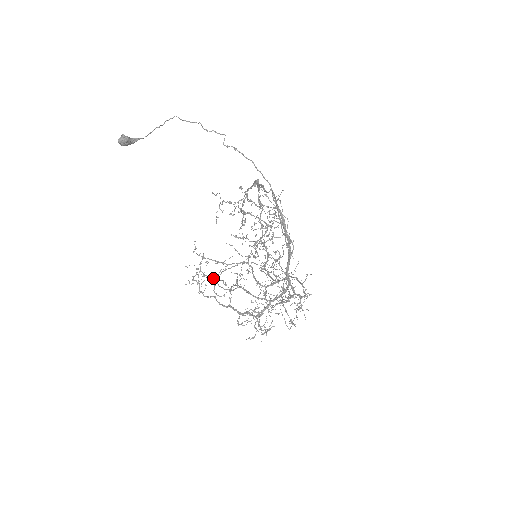
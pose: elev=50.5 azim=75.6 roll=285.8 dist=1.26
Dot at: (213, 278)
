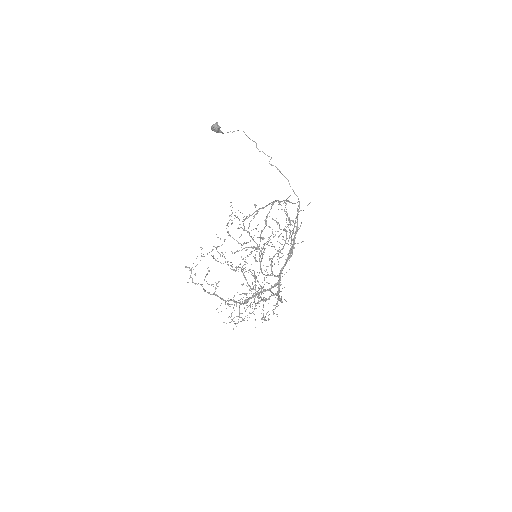
Dot at: (232, 253)
